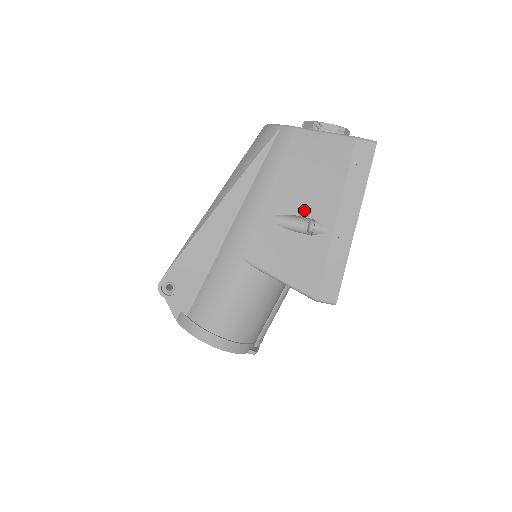
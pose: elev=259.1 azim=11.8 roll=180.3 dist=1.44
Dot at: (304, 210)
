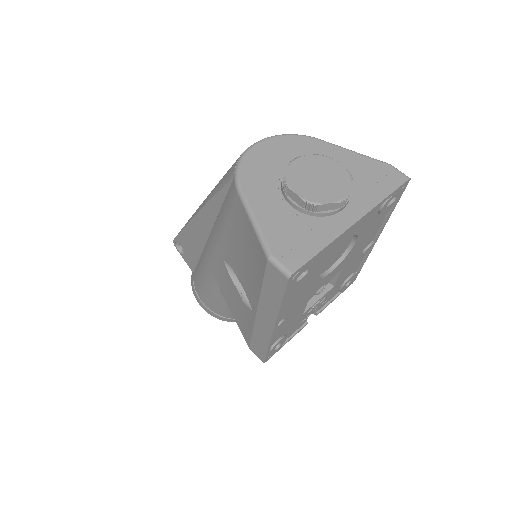
Dot at: (240, 277)
